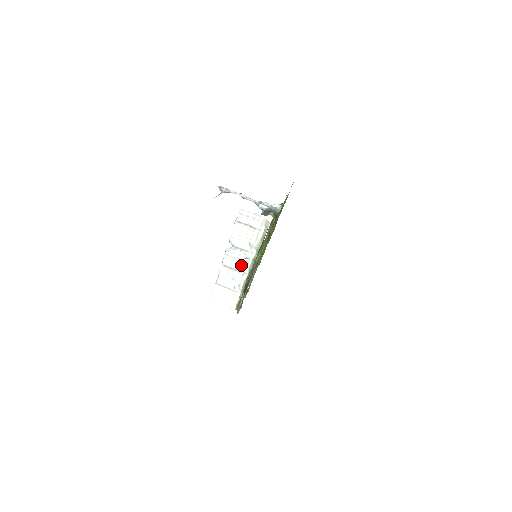
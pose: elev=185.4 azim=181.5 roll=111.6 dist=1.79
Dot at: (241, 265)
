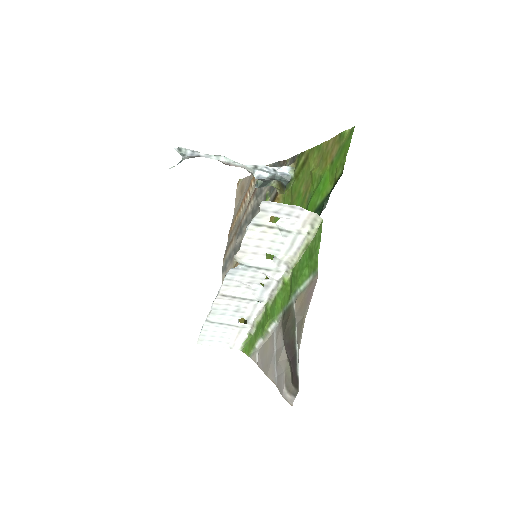
Dot at: (254, 291)
